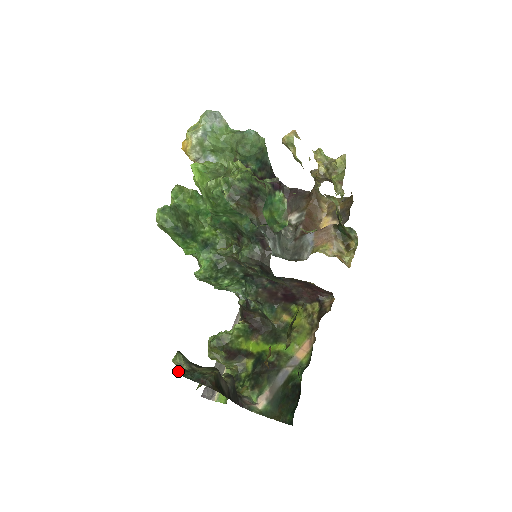
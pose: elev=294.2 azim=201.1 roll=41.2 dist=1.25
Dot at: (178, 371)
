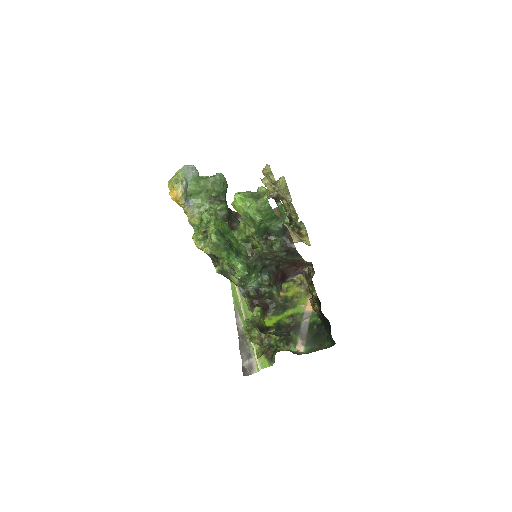
Dot at: (269, 333)
